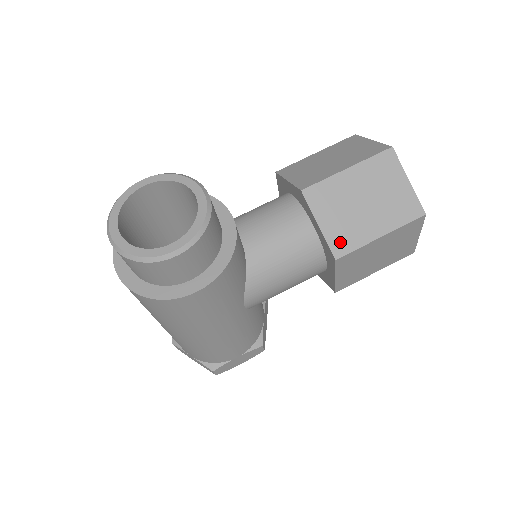
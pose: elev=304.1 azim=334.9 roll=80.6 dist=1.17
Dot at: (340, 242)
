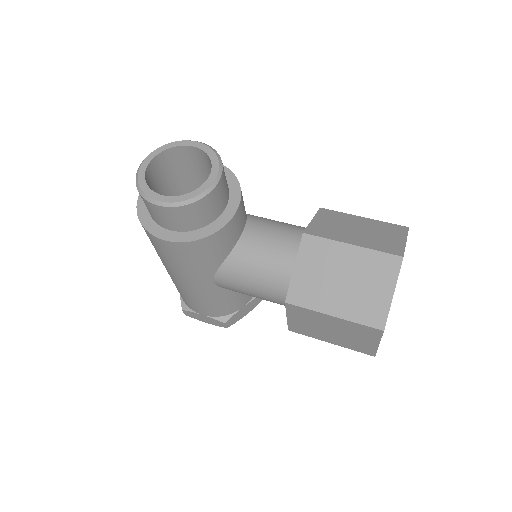
Dot at: (299, 293)
